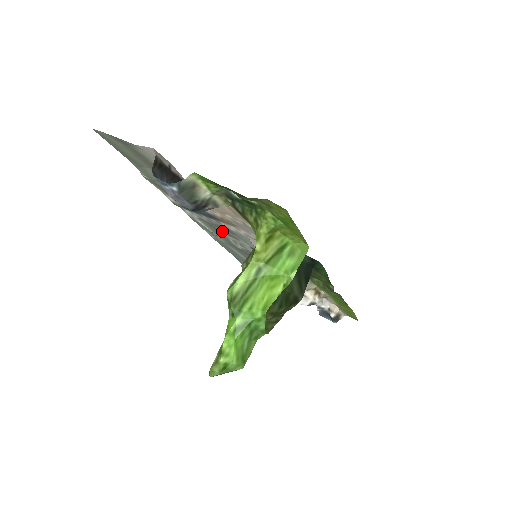
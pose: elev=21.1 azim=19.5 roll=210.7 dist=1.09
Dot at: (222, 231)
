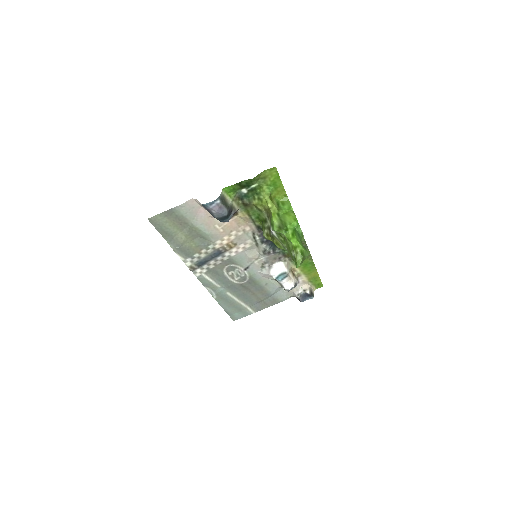
Dot at: (224, 270)
